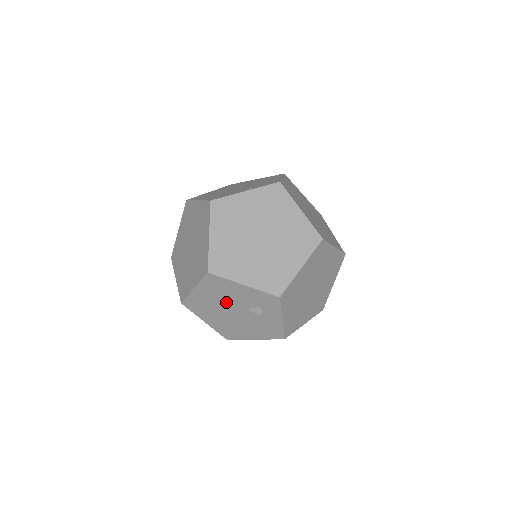
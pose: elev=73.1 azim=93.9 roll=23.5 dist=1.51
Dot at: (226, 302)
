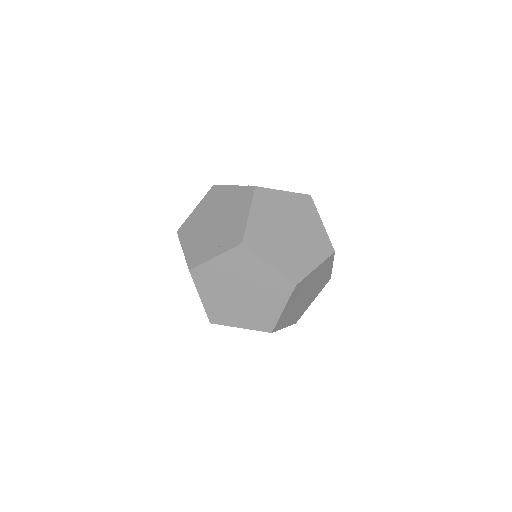
Dot at: occluded
